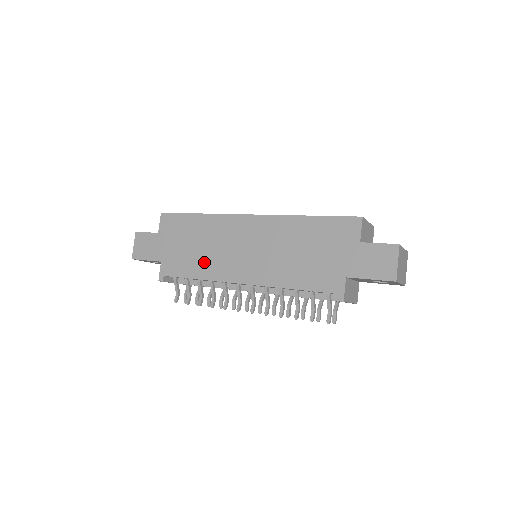
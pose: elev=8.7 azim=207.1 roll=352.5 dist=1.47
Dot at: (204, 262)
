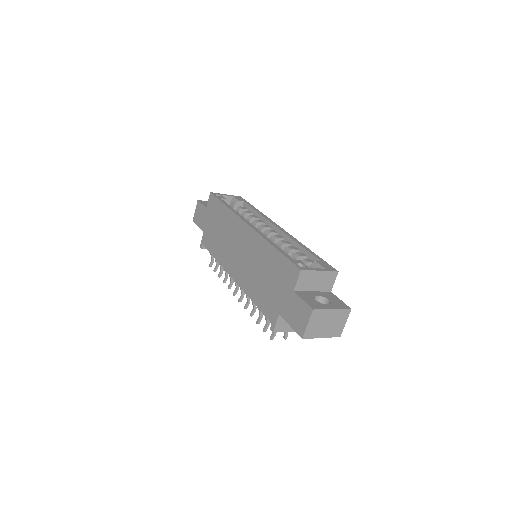
Dot at: (220, 248)
